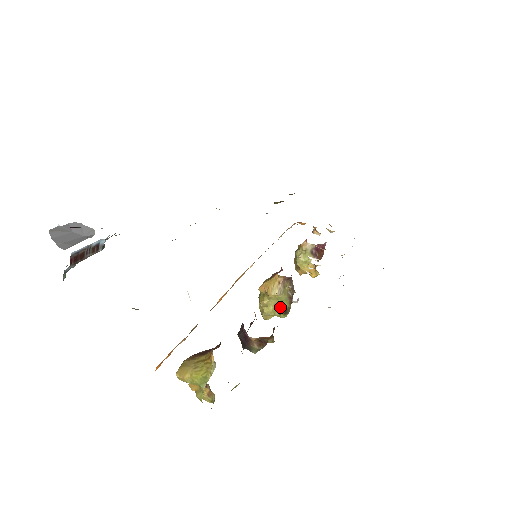
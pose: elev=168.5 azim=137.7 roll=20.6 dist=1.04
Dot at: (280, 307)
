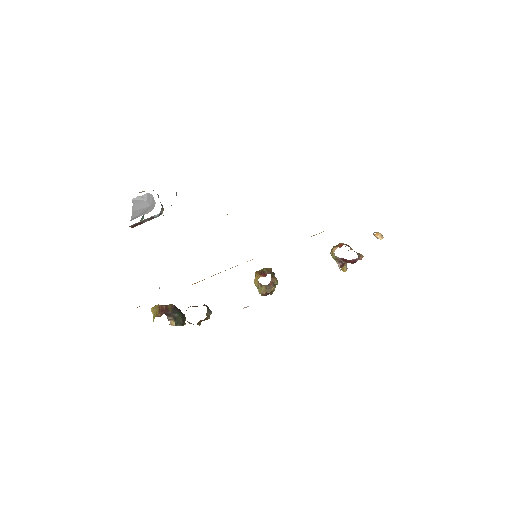
Dot at: occluded
